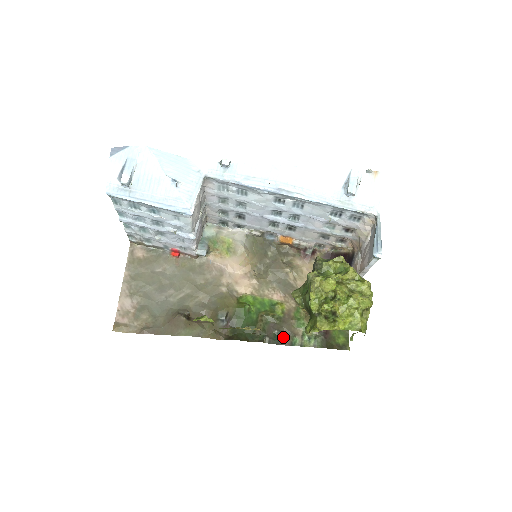
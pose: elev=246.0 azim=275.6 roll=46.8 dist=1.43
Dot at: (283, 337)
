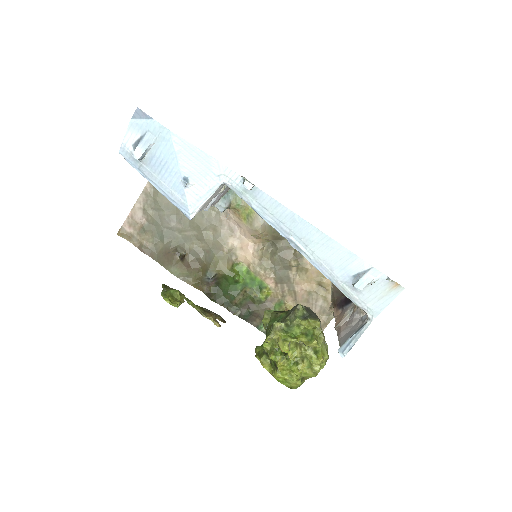
Dot at: (254, 317)
